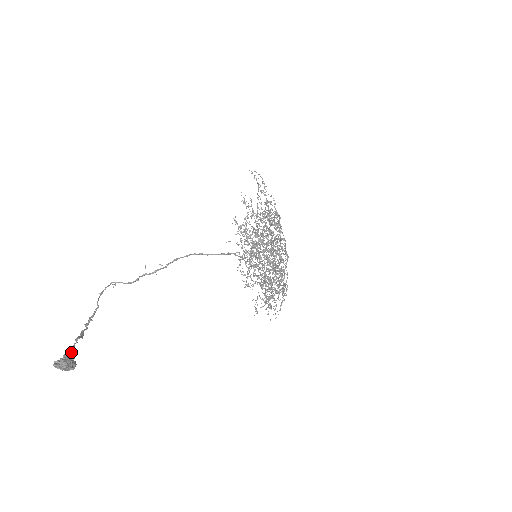
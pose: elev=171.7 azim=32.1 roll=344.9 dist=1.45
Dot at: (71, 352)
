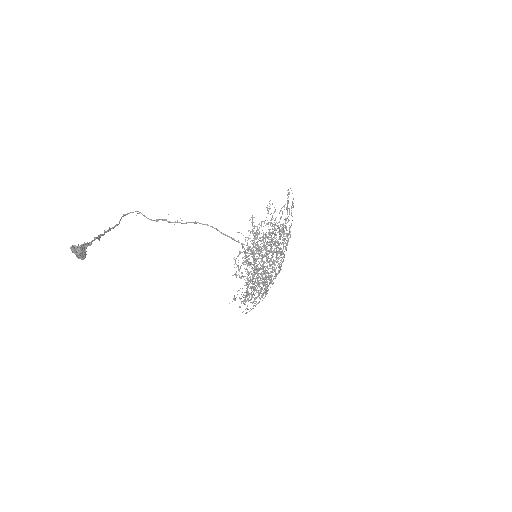
Dot at: (87, 245)
